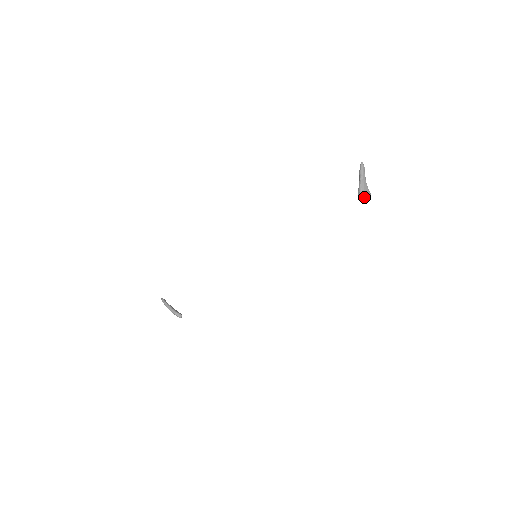
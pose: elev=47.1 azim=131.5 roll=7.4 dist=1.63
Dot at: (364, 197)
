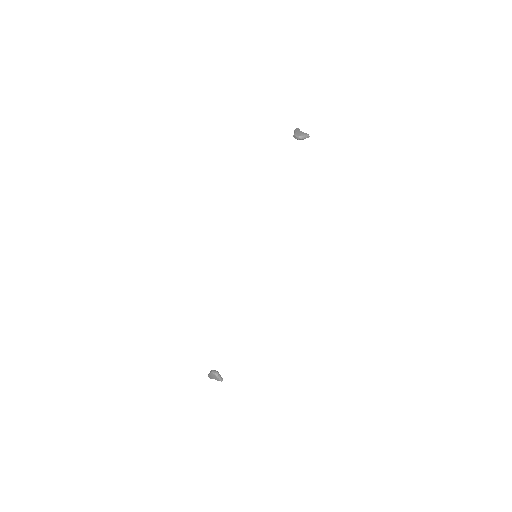
Dot at: (298, 135)
